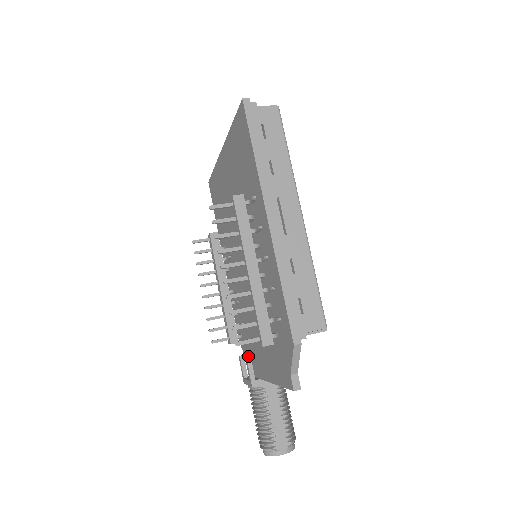
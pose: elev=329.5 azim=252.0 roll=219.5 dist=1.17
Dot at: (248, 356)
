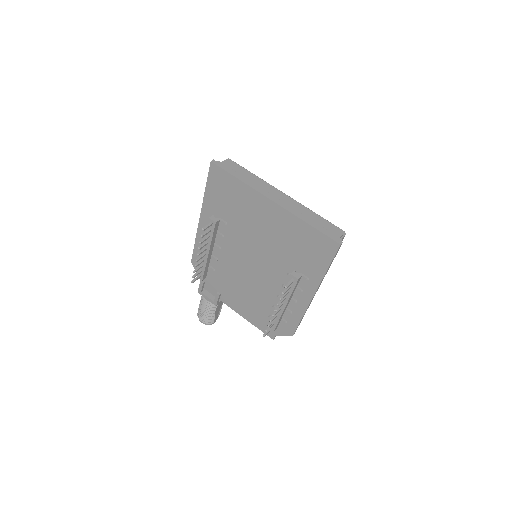
Dot at: (206, 281)
